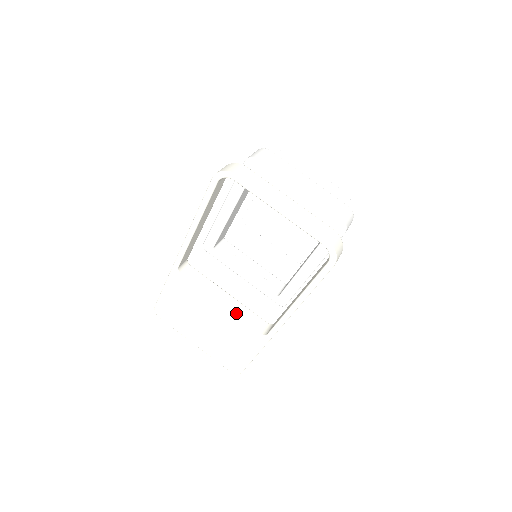
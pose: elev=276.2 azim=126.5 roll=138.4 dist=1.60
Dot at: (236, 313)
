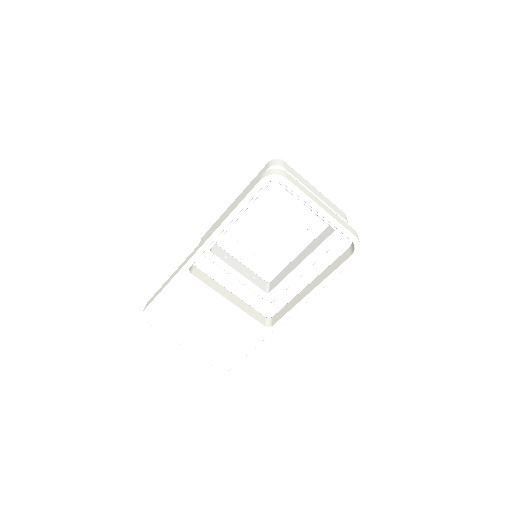
Dot at: (243, 309)
